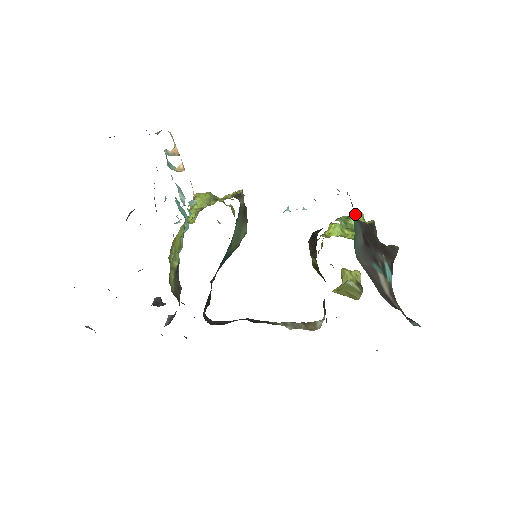
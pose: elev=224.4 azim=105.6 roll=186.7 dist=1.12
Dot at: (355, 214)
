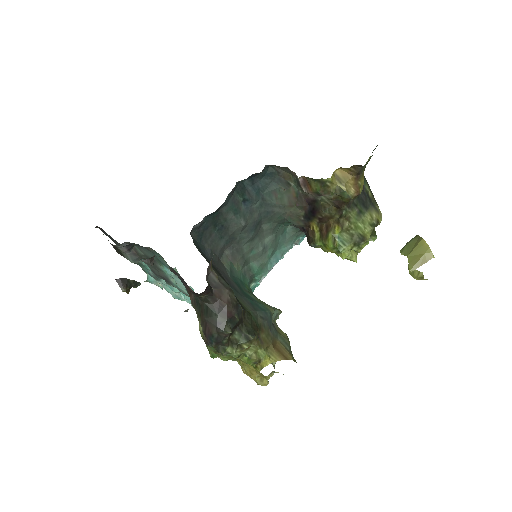
Dot at: occluded
